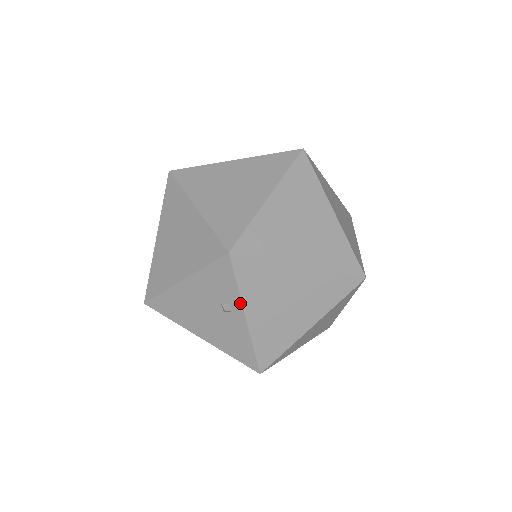
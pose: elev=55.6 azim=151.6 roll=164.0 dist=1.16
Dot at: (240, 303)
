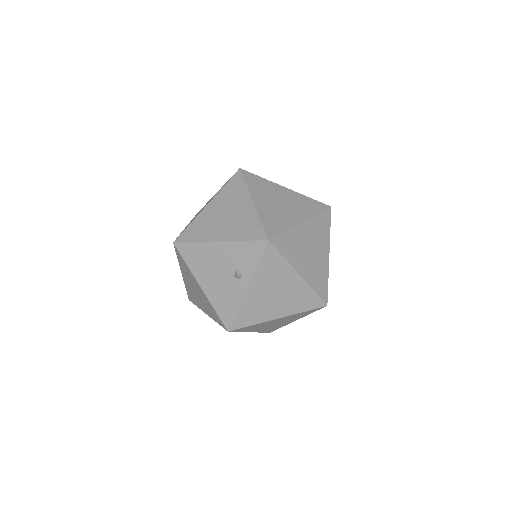
Dot at: (251, 276)
